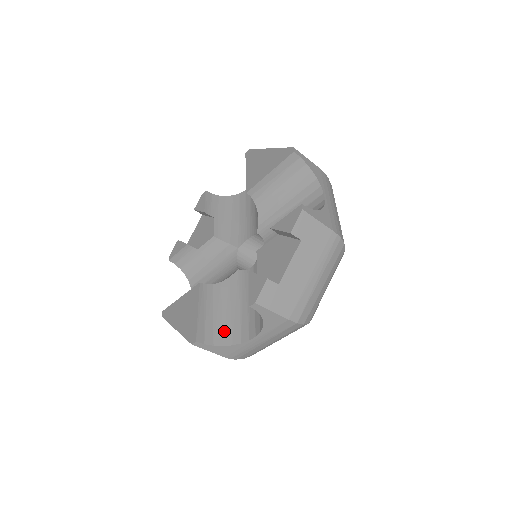
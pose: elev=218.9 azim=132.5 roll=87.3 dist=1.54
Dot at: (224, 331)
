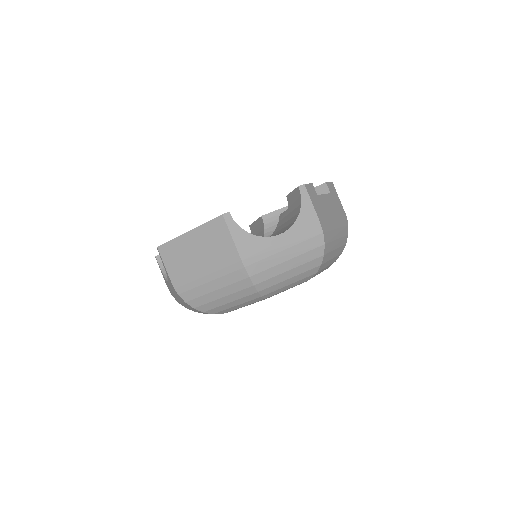
Dot at: occluded
